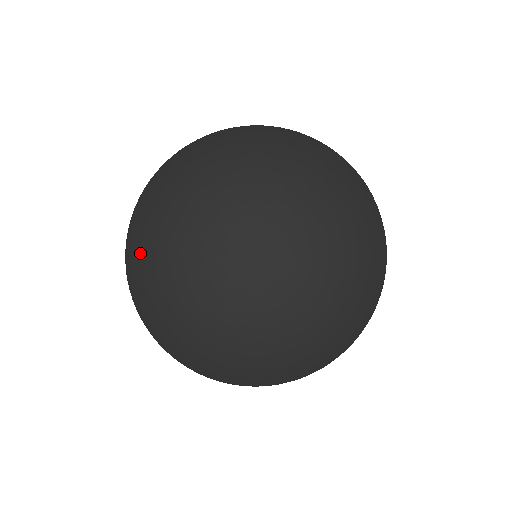
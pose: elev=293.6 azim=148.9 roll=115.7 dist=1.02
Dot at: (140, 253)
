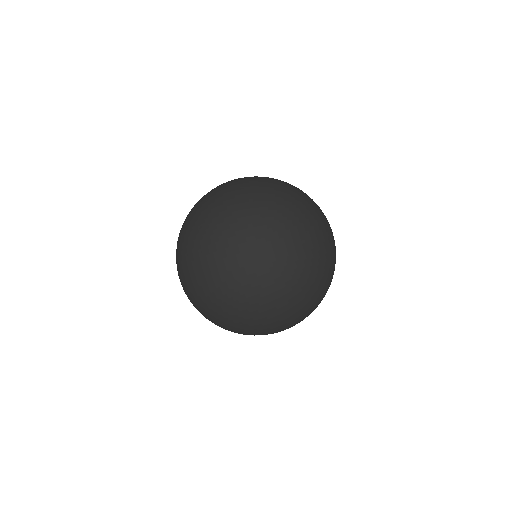
Dot at: (193, 240)
